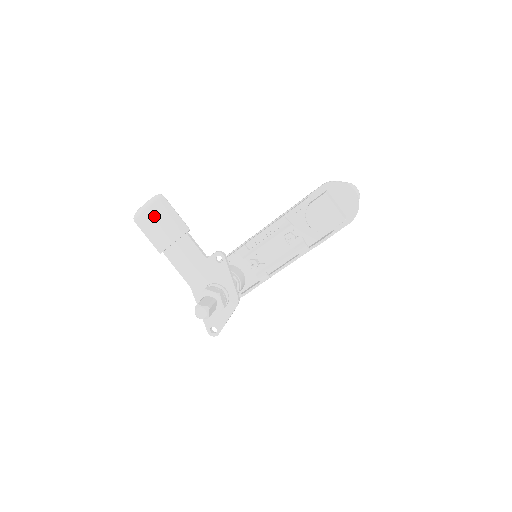
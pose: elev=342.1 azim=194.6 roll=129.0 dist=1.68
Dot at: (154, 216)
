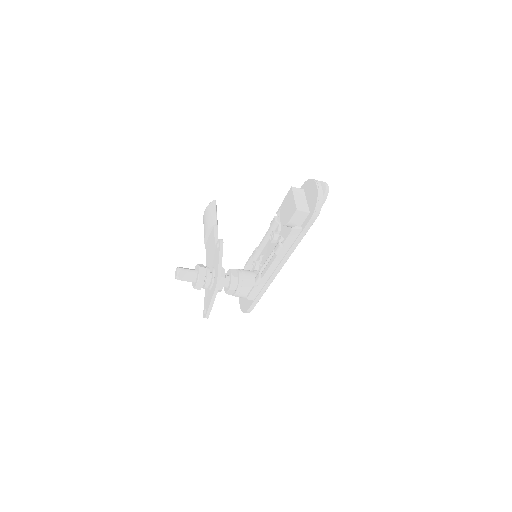
Dot at: (206, 214)
